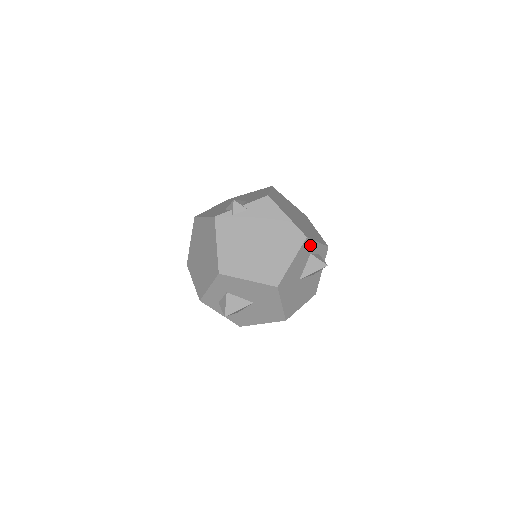
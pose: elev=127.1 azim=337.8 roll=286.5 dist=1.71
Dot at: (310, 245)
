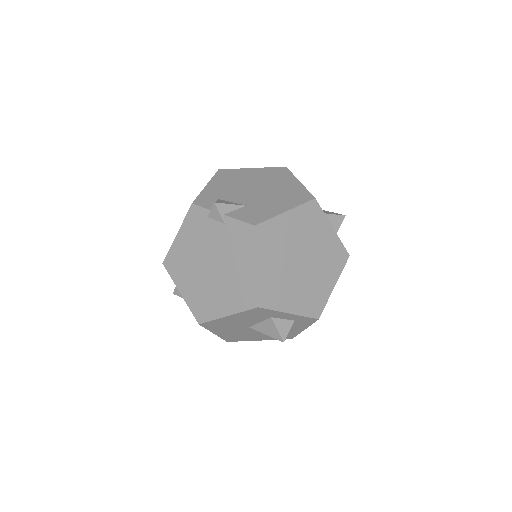
Dot at: (269, 312)
